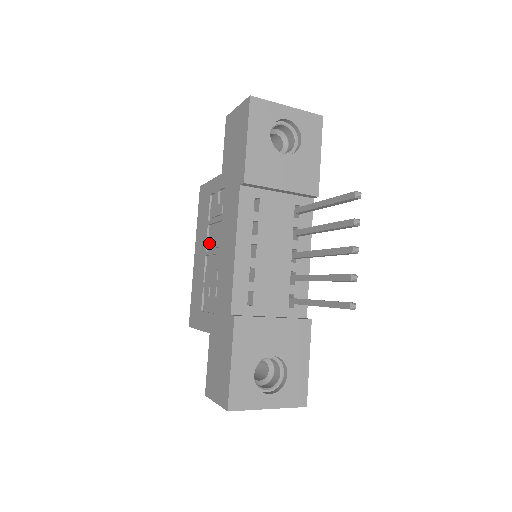
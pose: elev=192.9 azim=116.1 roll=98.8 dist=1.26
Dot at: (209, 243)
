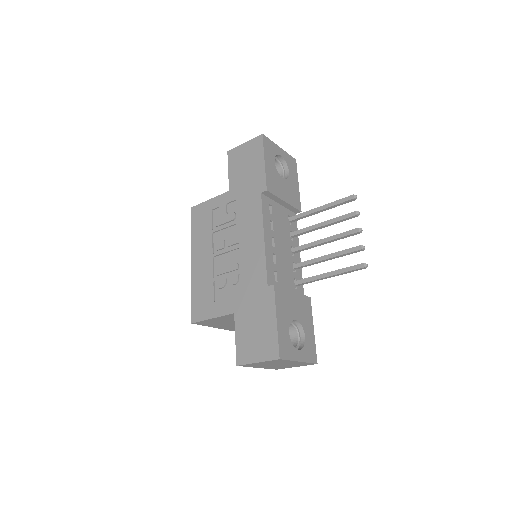
Dot at: (218, 245)
